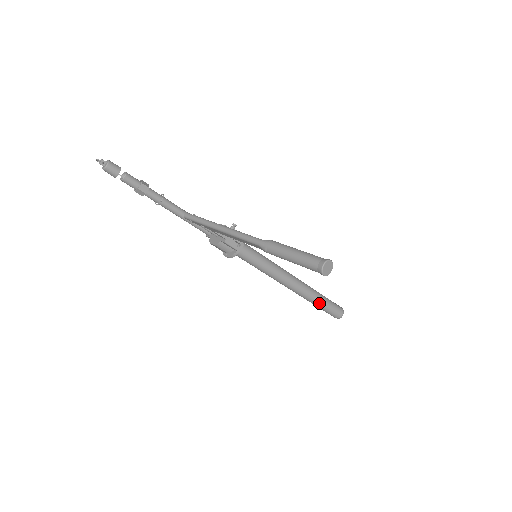
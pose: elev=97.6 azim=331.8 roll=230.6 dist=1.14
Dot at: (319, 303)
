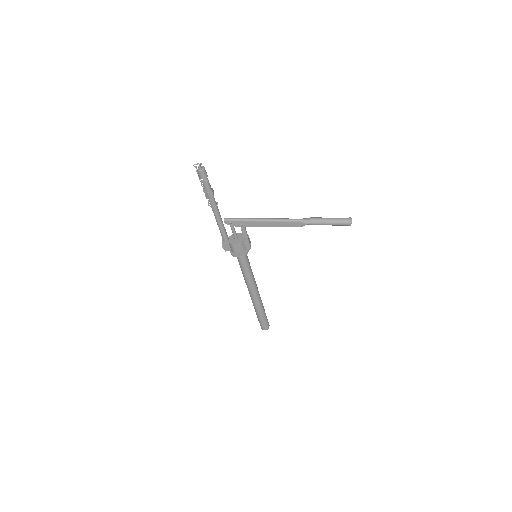
Dot at: (263, 311)
